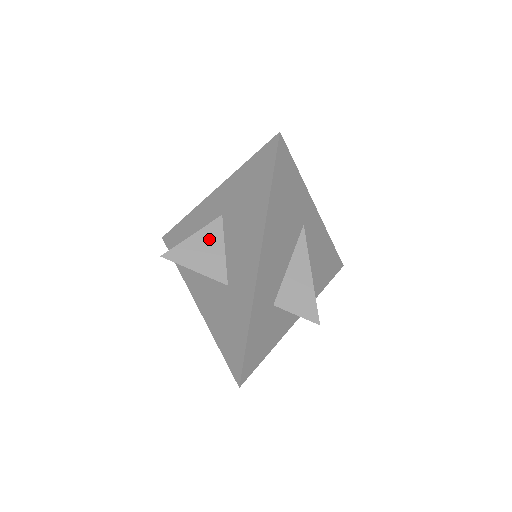
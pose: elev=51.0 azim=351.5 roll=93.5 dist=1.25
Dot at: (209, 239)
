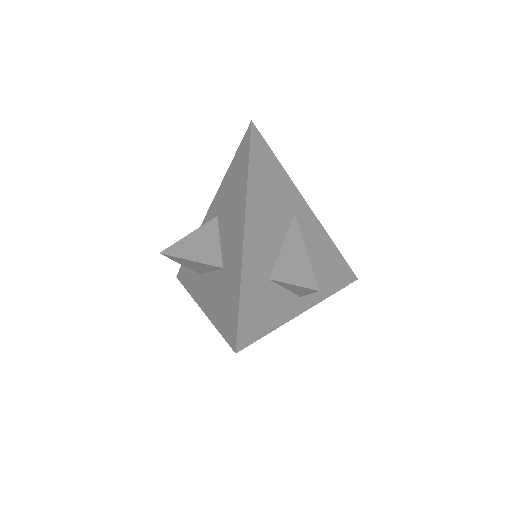
Dot at: (205, 235)
